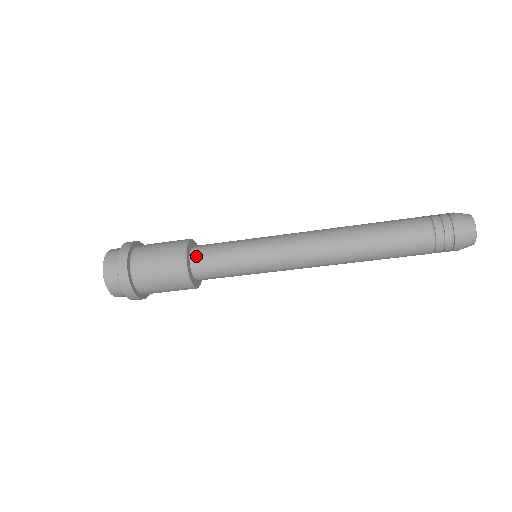
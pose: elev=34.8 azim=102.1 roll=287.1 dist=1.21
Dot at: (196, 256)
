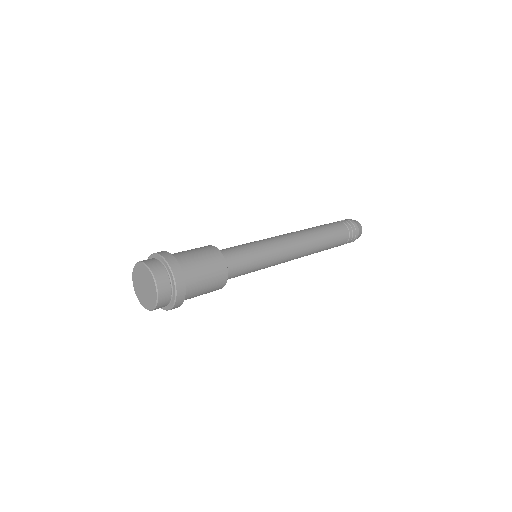
Dot at: (227, 260)
